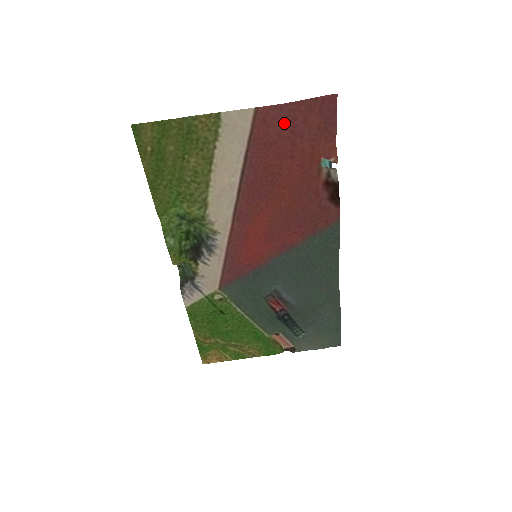
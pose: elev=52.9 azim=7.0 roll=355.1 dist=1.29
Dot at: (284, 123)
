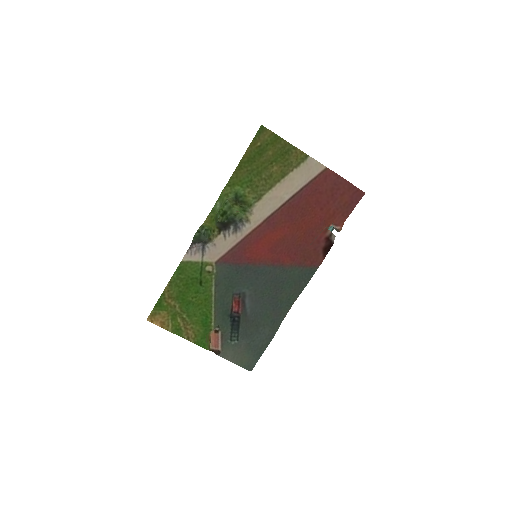
Dot at: (333, 187)
